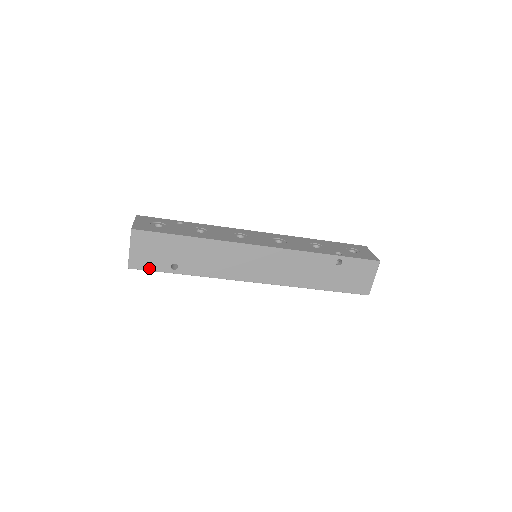
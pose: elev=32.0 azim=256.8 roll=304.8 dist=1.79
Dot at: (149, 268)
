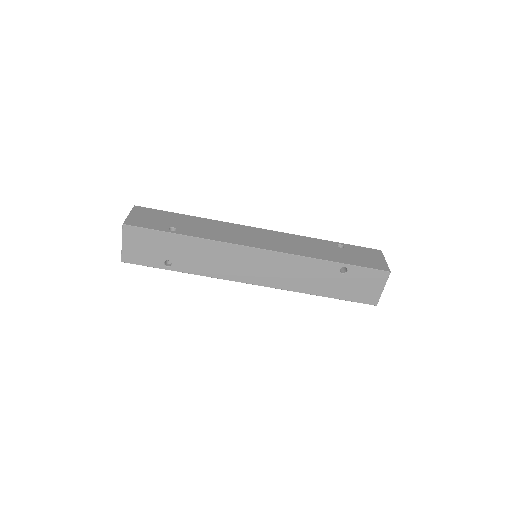
Dot at: (145, 227)
